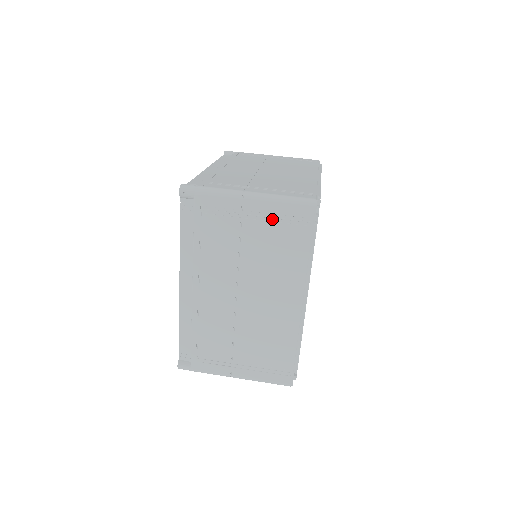
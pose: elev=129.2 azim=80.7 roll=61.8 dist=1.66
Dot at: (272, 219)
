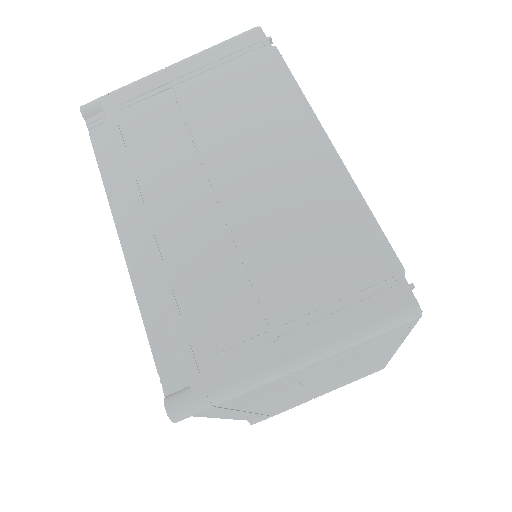
Dot at: (345, 354)
